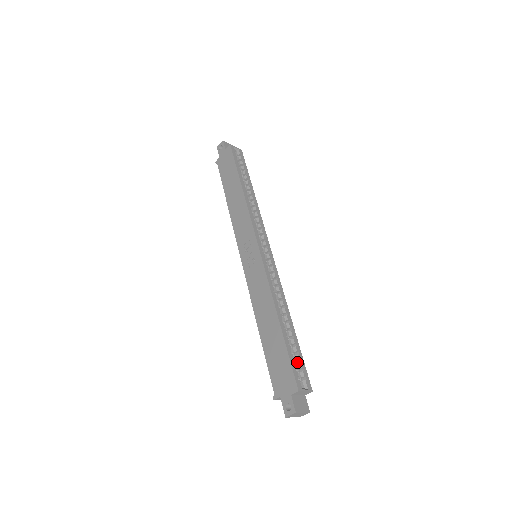
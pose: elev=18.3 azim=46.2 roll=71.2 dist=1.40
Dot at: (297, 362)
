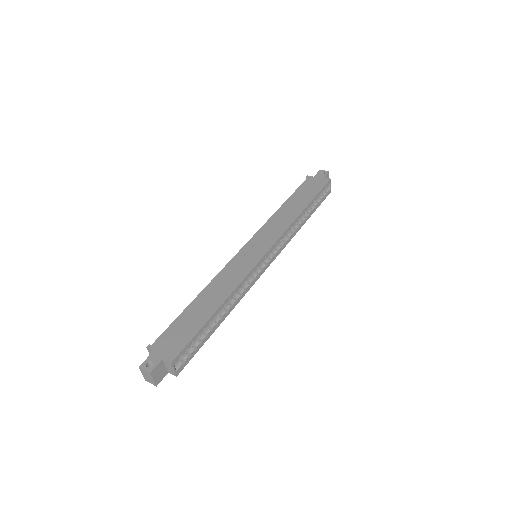
Dot at: (192, 347)
